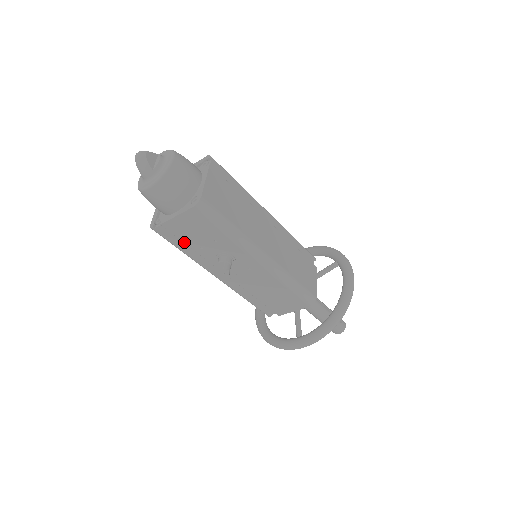
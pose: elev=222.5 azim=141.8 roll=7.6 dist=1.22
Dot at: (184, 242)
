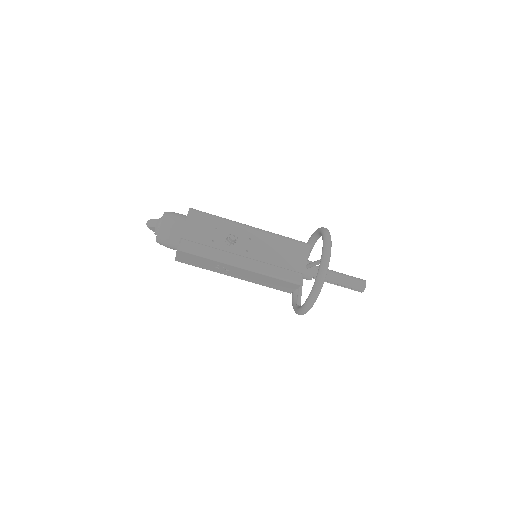
Dot at: (201, 243)
